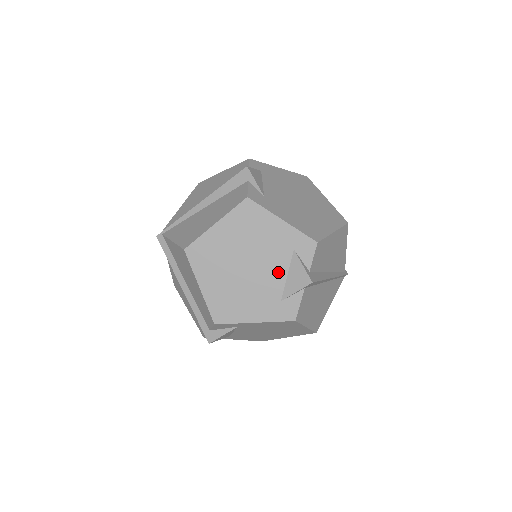
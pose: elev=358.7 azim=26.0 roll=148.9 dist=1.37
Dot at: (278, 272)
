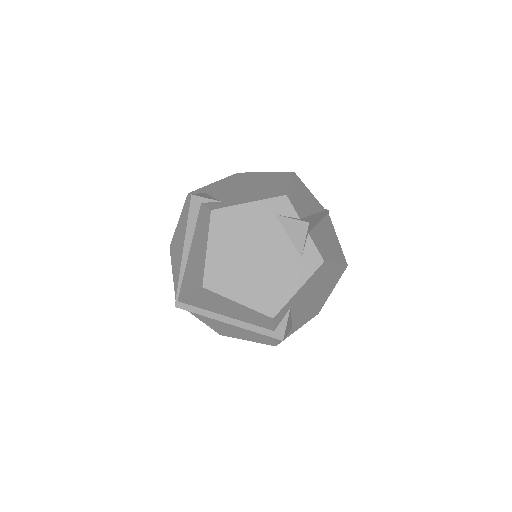
Dot at: (280, 240)
